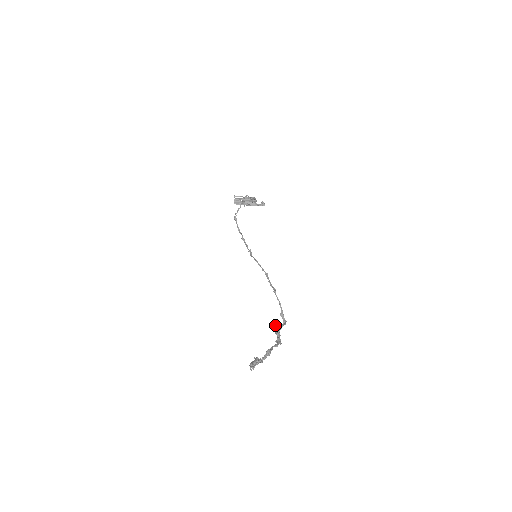
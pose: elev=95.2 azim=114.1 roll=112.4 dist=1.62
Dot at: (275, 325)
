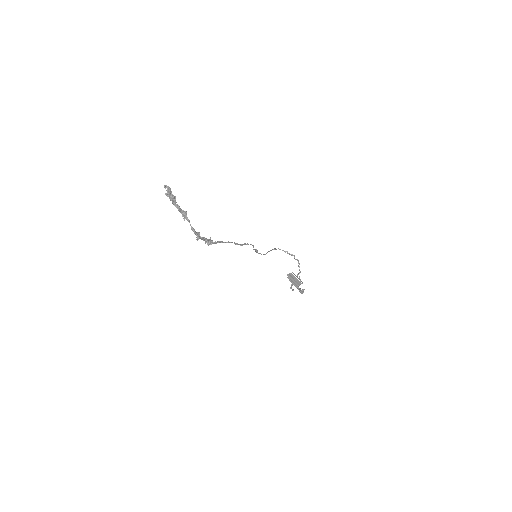
Dot at: (209, 239)
